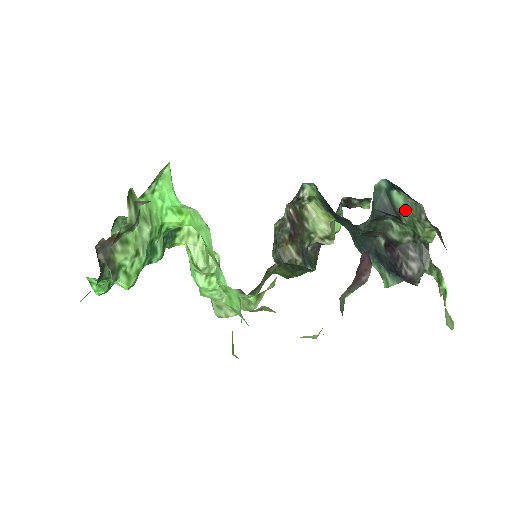
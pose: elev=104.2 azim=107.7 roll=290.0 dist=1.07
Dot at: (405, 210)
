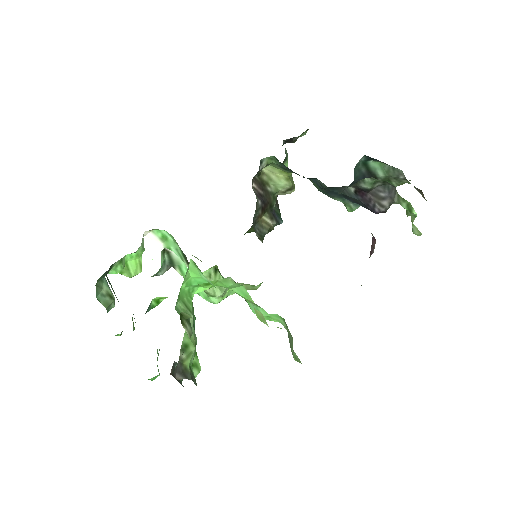
Dot at: (381, 172)
